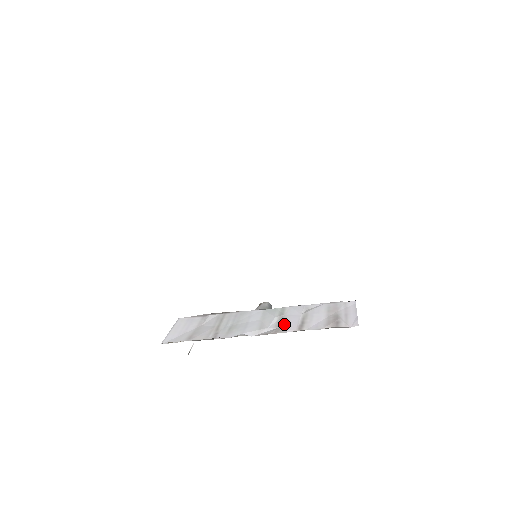
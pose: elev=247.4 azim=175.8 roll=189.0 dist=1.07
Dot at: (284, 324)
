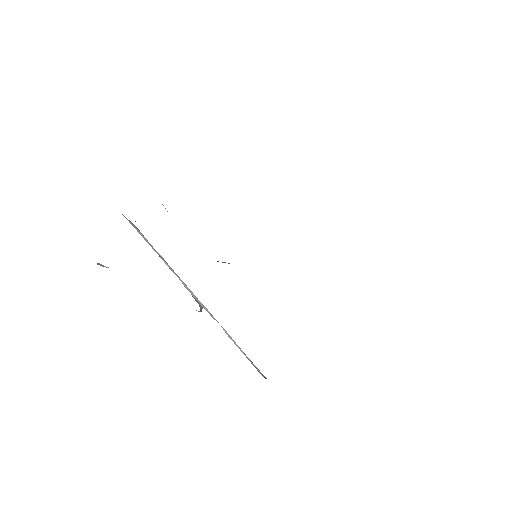
Dot at: occluded
